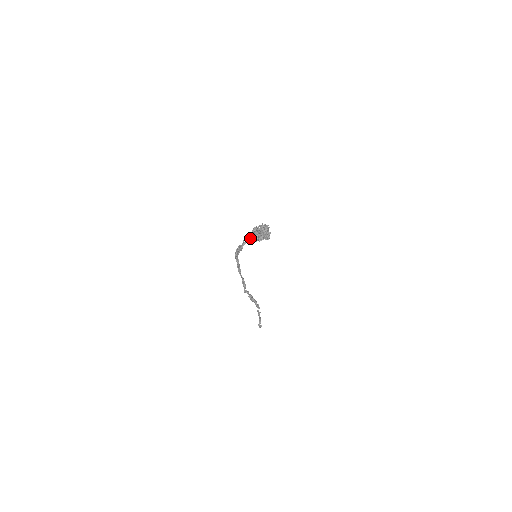
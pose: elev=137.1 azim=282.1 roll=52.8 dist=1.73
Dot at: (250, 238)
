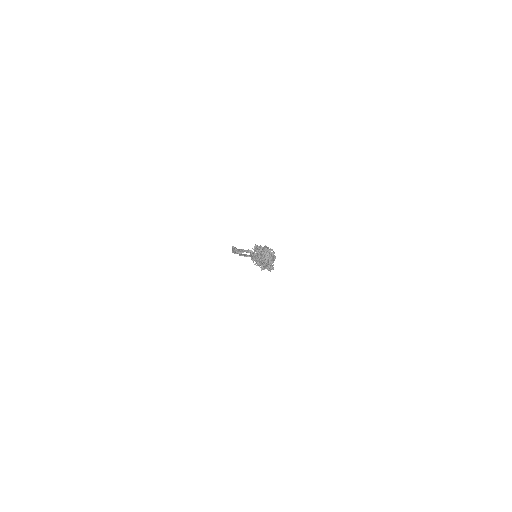
Dot at: (251, 250)
